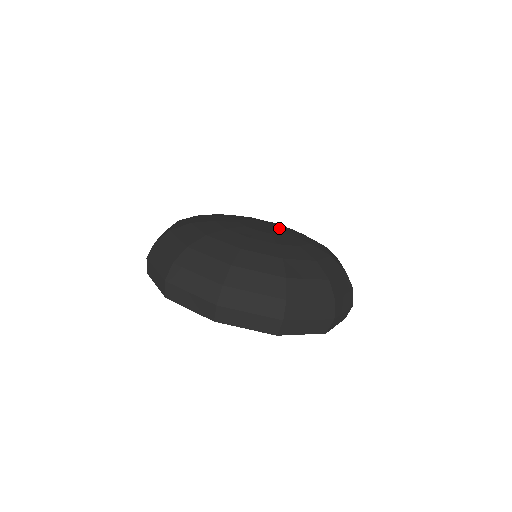
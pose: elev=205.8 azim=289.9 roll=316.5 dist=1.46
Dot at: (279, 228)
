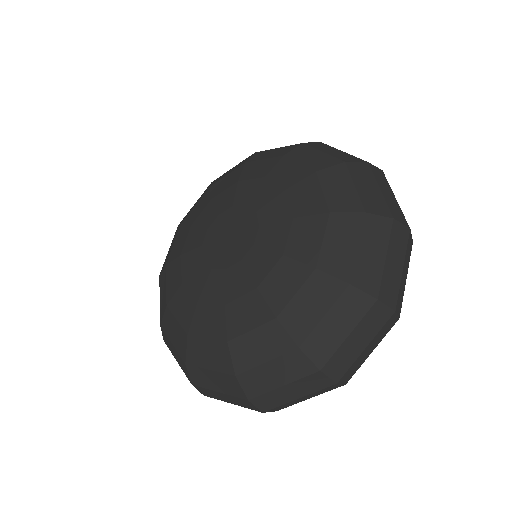
Dot at: (251, 223)
